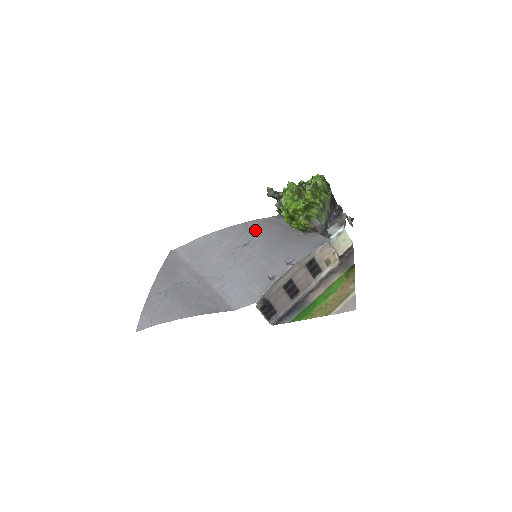
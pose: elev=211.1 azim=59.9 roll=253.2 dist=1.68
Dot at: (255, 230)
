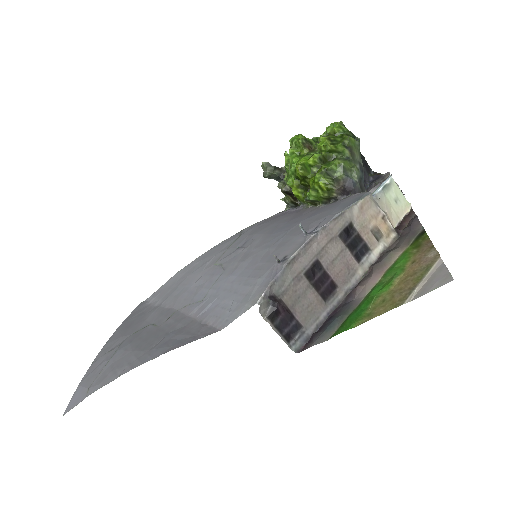
Dot at: (253, 231)
